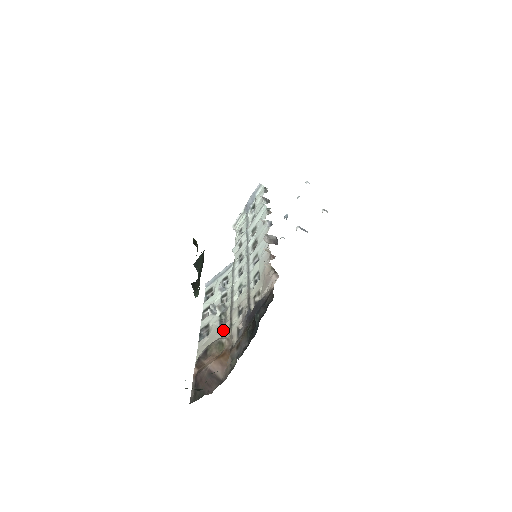
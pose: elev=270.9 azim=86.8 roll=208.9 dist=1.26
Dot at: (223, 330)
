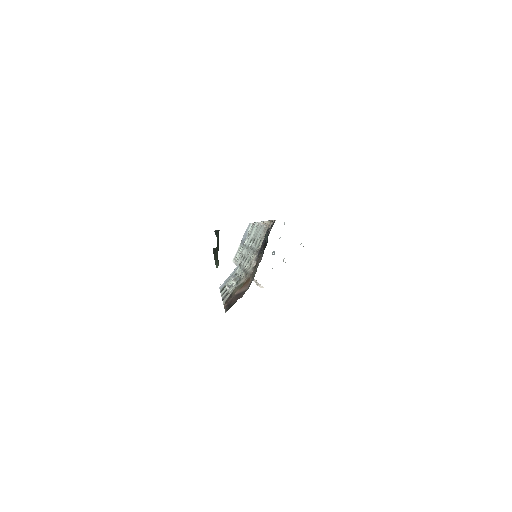
Dot at: (241, 282)
